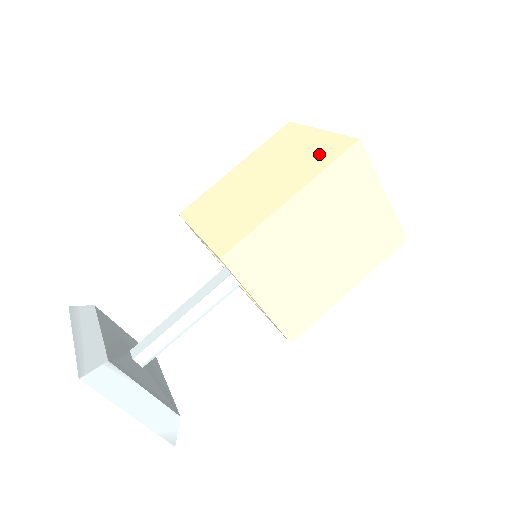
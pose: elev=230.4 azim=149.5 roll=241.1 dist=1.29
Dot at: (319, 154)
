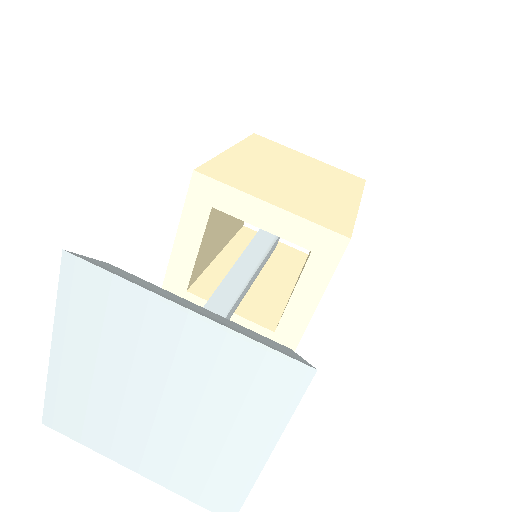
Dot at: (340, 177)
